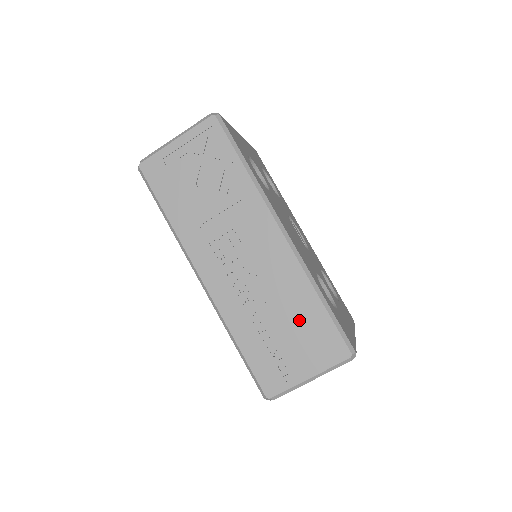
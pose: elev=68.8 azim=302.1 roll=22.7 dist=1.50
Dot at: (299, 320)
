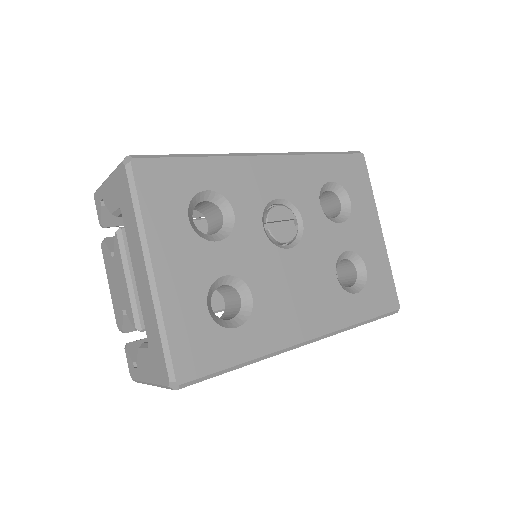
Dot at: occluded
